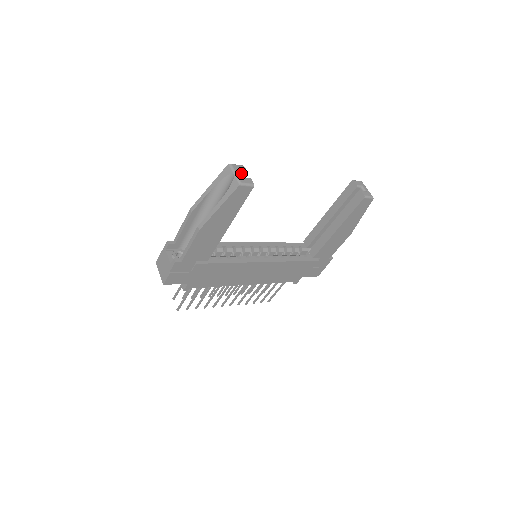
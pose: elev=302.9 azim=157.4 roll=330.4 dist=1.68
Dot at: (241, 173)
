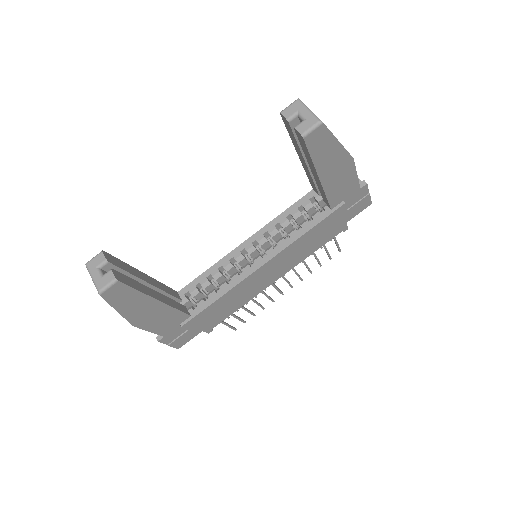
Dot at: (101, 267)
